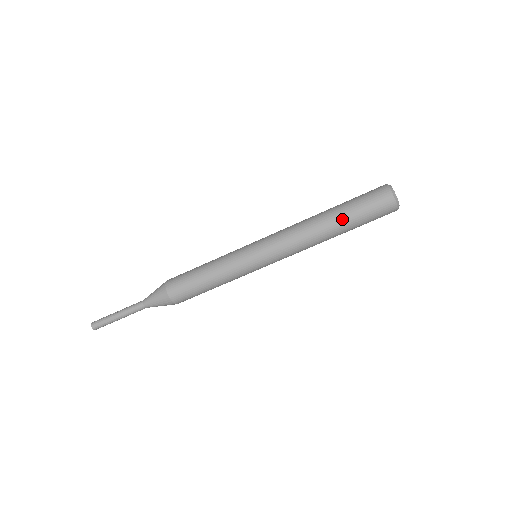
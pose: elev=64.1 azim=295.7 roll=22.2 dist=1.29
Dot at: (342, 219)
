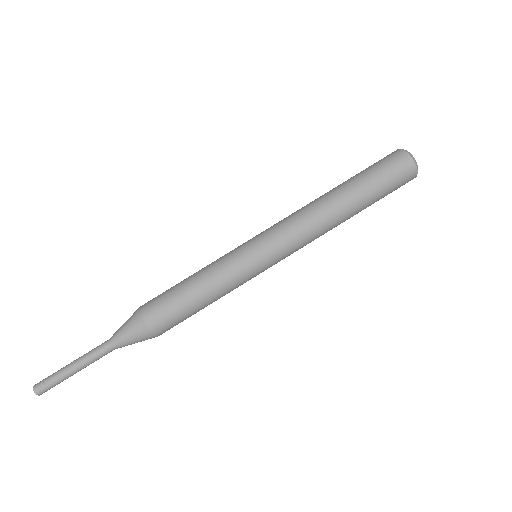
Dot at: (347, 181)
